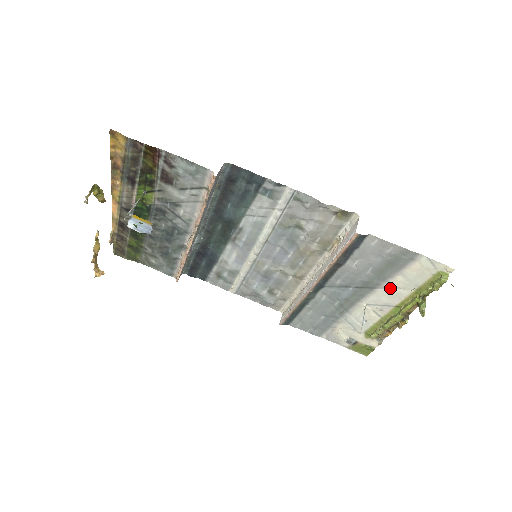
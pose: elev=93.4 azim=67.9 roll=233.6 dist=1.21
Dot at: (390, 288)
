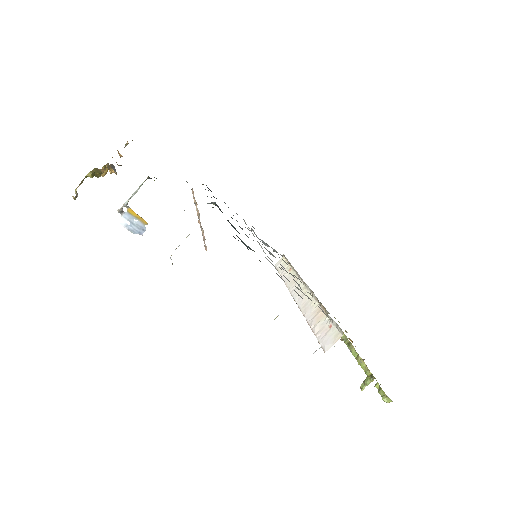
Dot at: occluded
